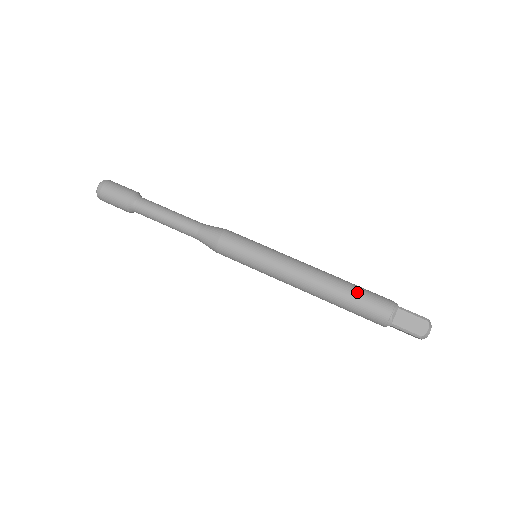
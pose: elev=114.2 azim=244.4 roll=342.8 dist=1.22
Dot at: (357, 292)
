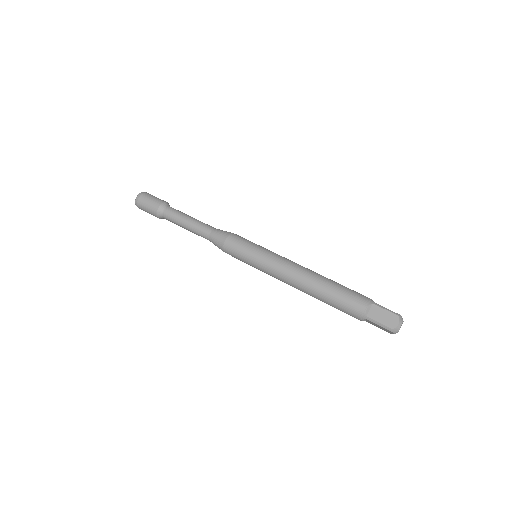
Dot at: (337, 288)
